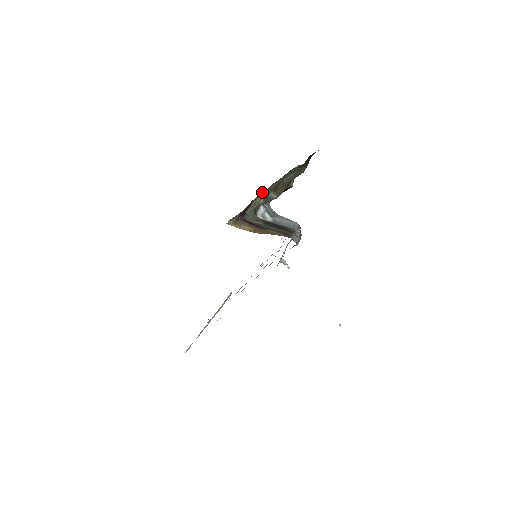
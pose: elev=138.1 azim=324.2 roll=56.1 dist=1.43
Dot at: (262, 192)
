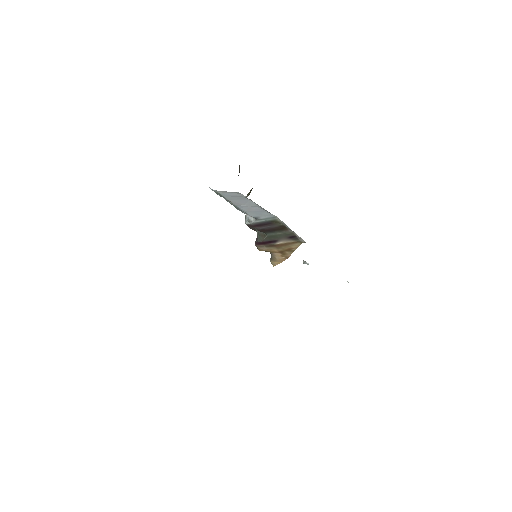
Dot at: occluded
